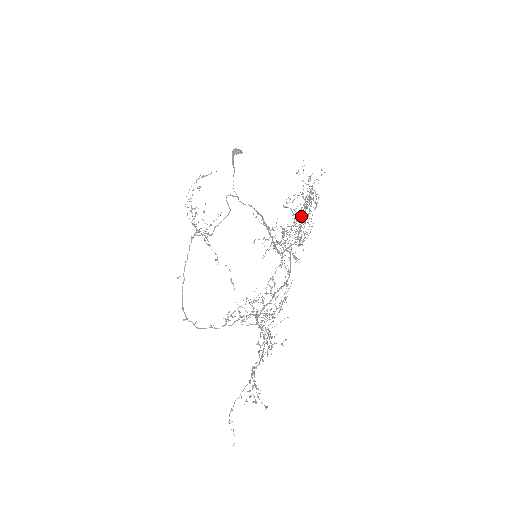
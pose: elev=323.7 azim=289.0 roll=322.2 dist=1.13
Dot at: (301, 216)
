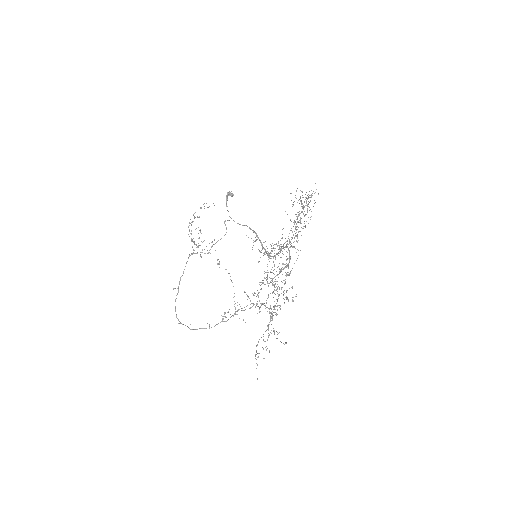
Dot at: (307, 205)
